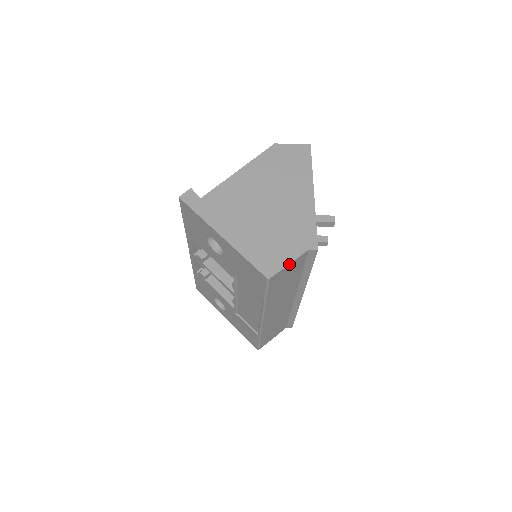
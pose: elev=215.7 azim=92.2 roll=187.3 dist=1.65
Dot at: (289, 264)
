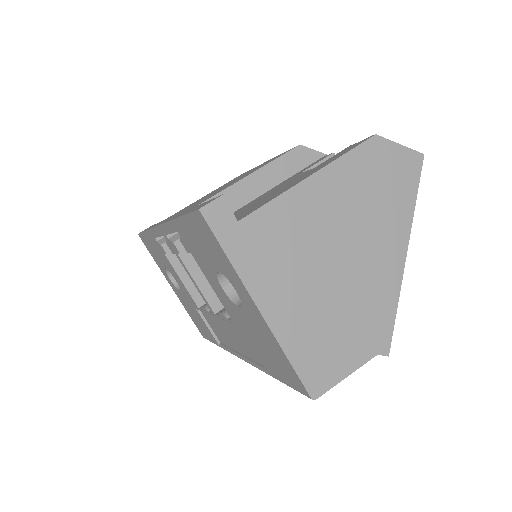
Dot at: (346, 376)
